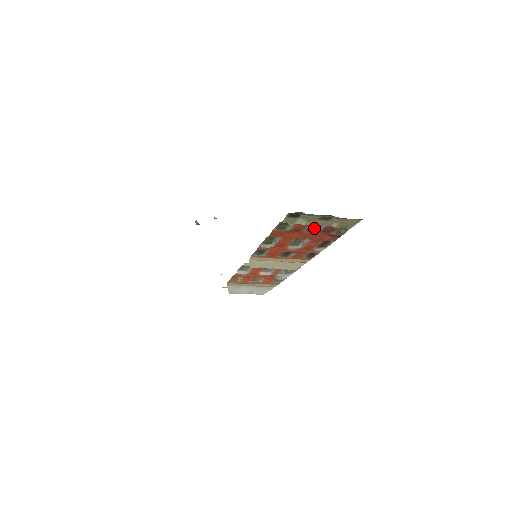
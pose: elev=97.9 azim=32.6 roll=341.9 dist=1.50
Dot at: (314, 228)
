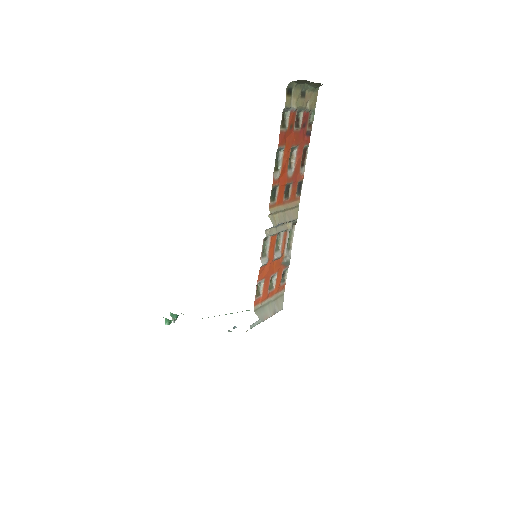
Dot at: (297, 123)
